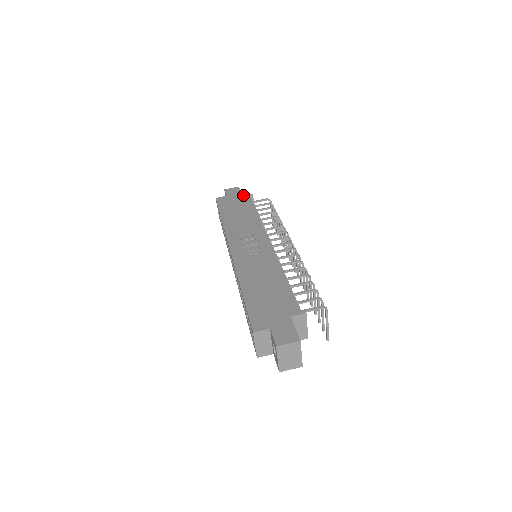
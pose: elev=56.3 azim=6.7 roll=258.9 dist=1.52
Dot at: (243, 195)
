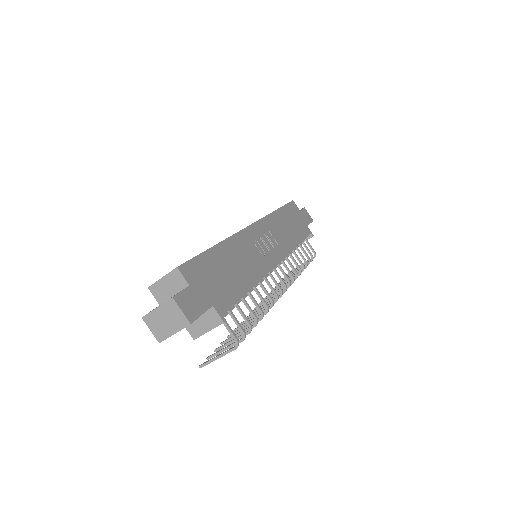
Dot at: occluded
